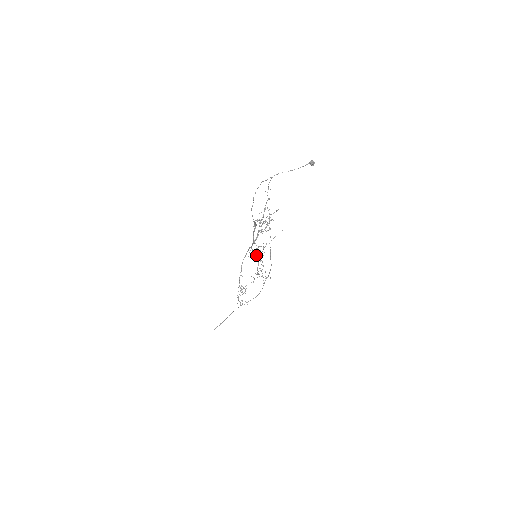
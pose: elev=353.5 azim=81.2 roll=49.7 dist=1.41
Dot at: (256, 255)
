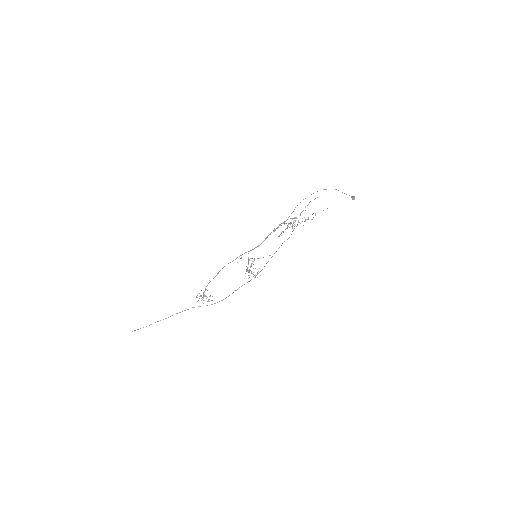
Dot at: (248, 260)
